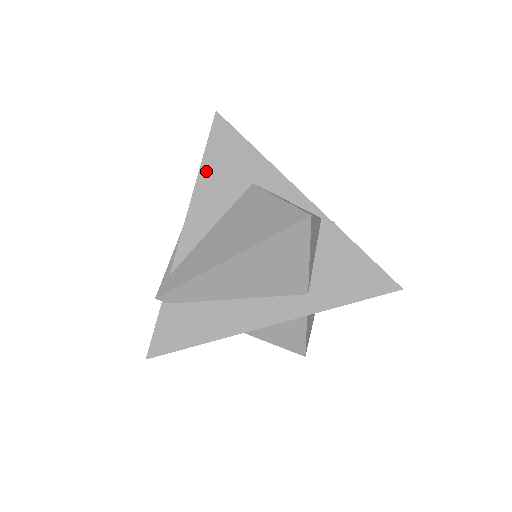
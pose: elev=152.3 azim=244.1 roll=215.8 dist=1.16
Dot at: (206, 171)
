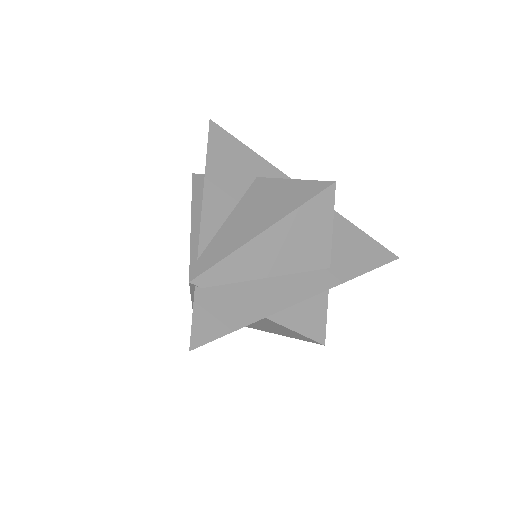
Dot at: (212, 166)
